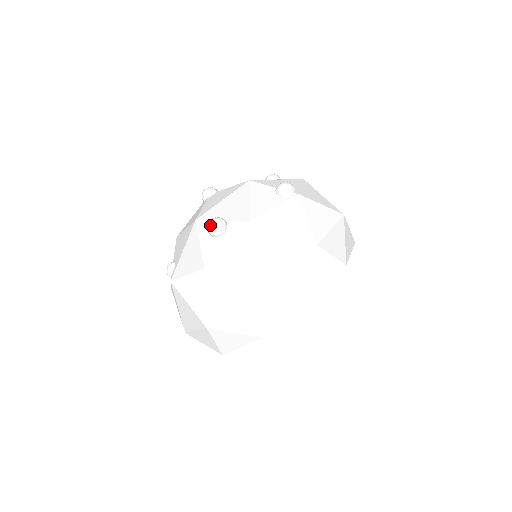
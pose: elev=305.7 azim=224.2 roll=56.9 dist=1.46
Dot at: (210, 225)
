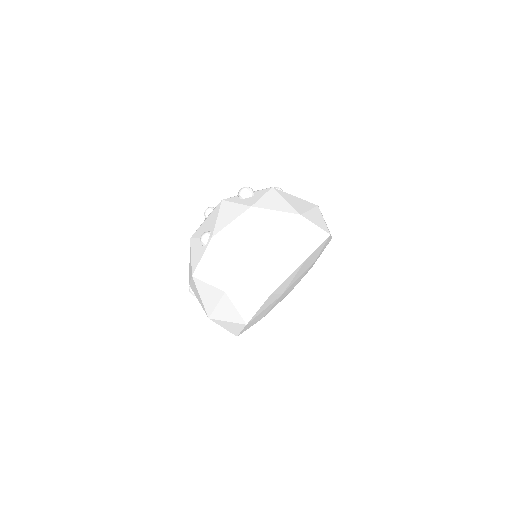
Dot at: (243, 188)
